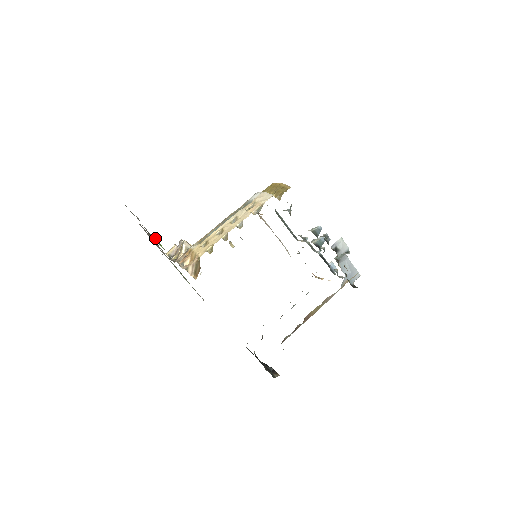
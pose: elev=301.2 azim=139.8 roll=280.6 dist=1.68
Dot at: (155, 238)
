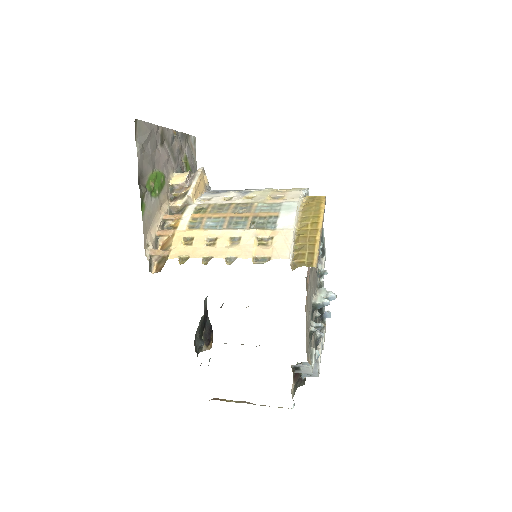
Dot at: (144, 191)
